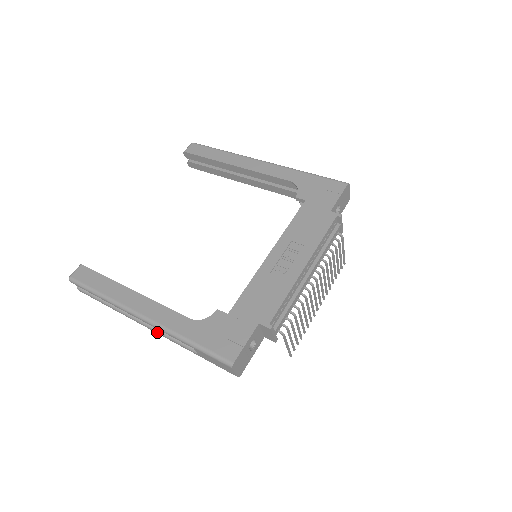
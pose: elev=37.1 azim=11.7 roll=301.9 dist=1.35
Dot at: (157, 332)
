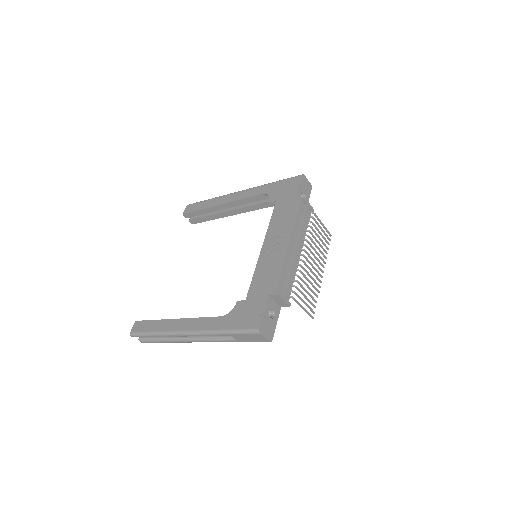
Dot at: (203, 341)
